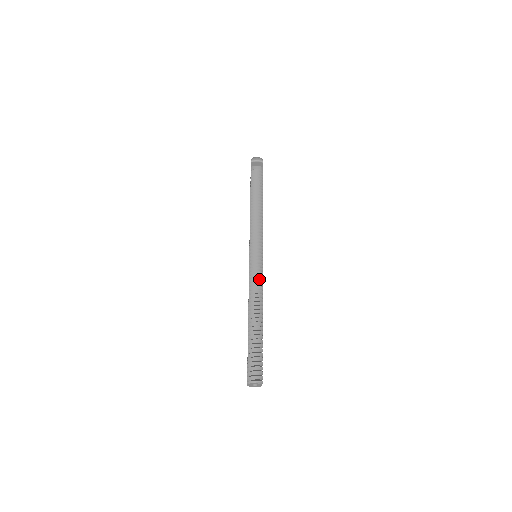
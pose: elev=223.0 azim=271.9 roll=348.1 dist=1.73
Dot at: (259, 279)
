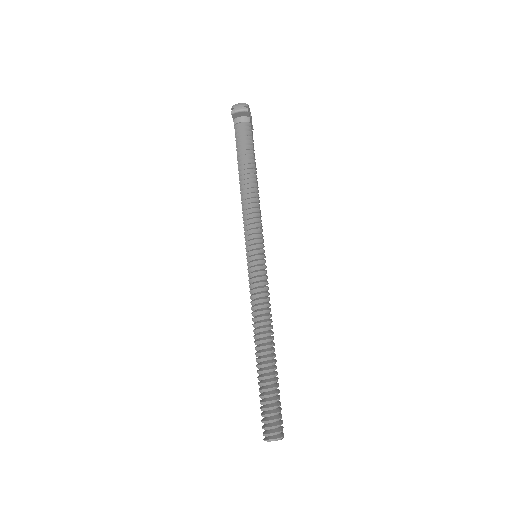
Dot at: (262, 294)
